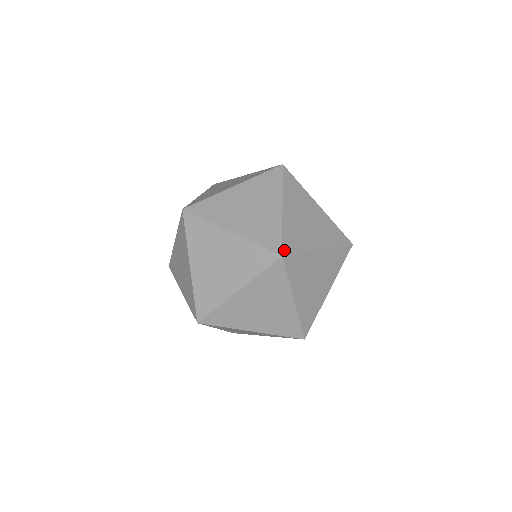
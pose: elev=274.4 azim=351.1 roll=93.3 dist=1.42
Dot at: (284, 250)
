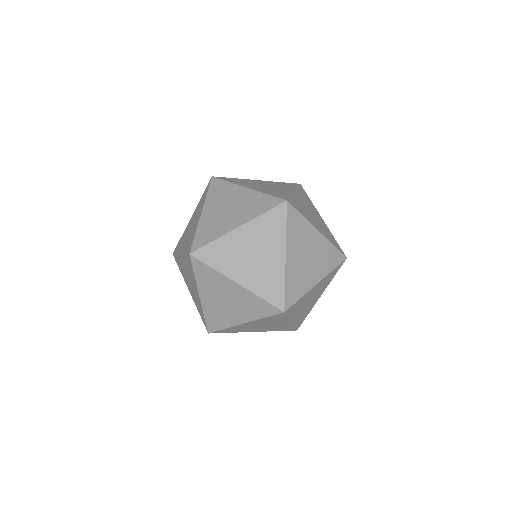
Dot at: (282, 198)
